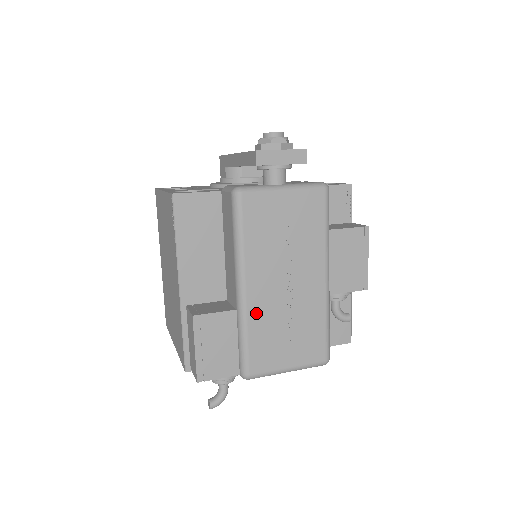
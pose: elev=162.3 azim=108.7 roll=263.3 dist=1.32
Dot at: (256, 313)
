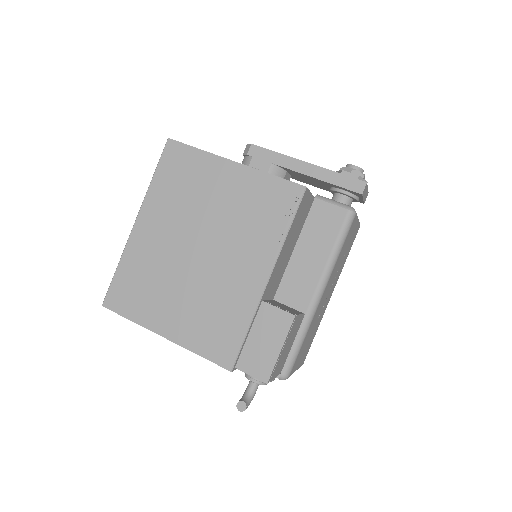
Dot at: (314, 319)
